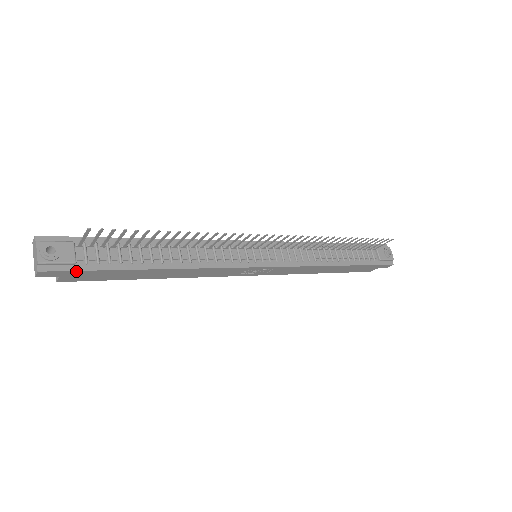
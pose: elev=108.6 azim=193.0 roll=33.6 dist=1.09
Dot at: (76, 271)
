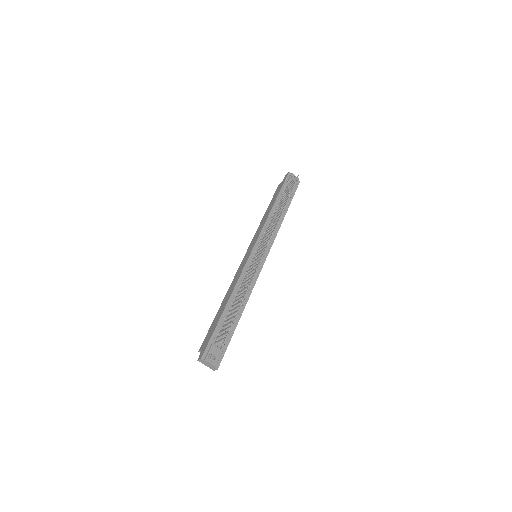
Dot at: occluded
